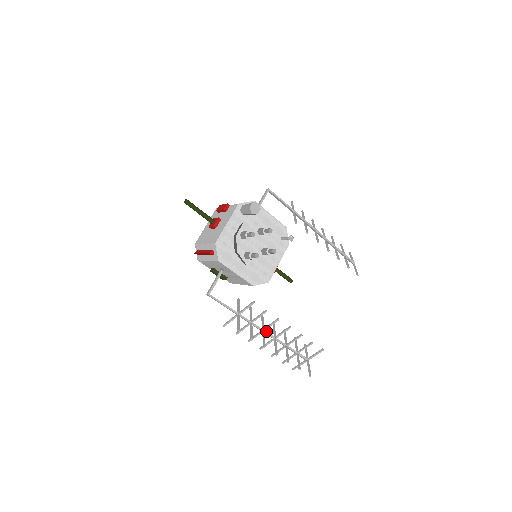
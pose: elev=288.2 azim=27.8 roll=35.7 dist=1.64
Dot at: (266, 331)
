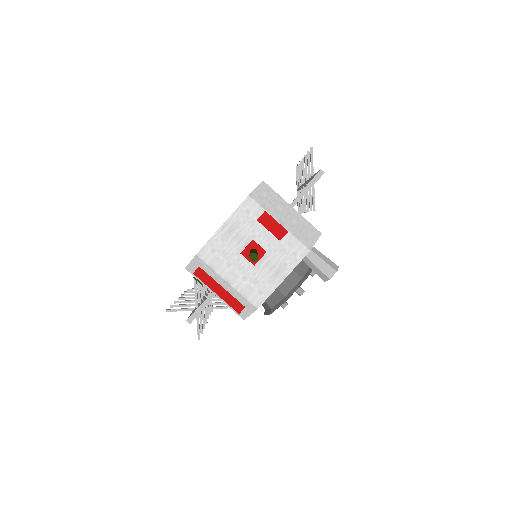
Dot at: occluded
